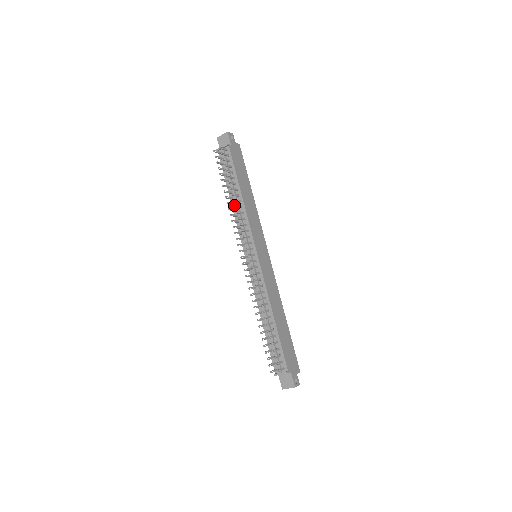
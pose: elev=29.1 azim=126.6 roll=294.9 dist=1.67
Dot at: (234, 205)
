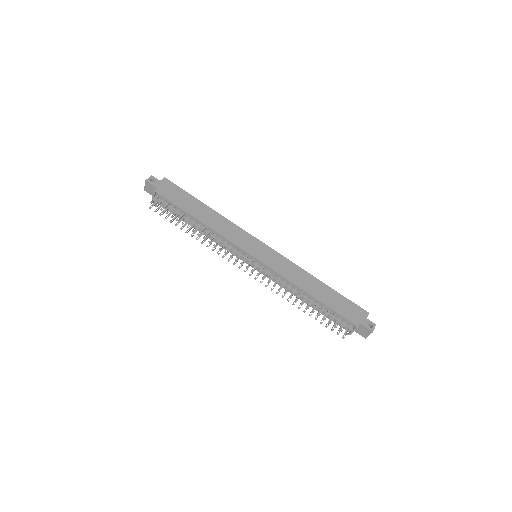
Dot at: (204, 233)
